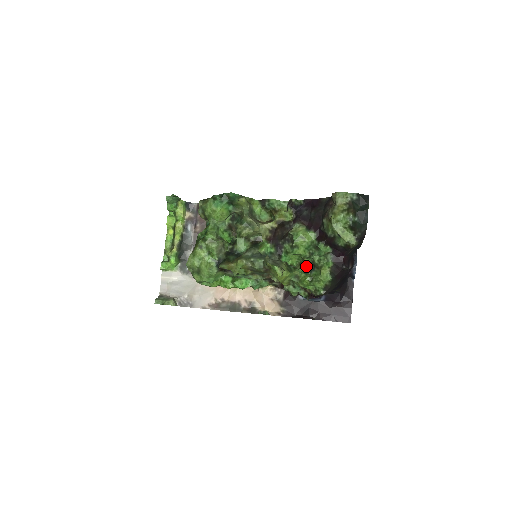
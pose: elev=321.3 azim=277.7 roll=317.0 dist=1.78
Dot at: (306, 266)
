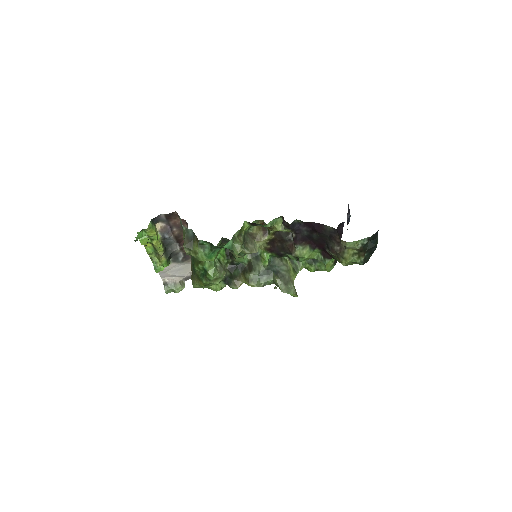
Dot at: occluded
